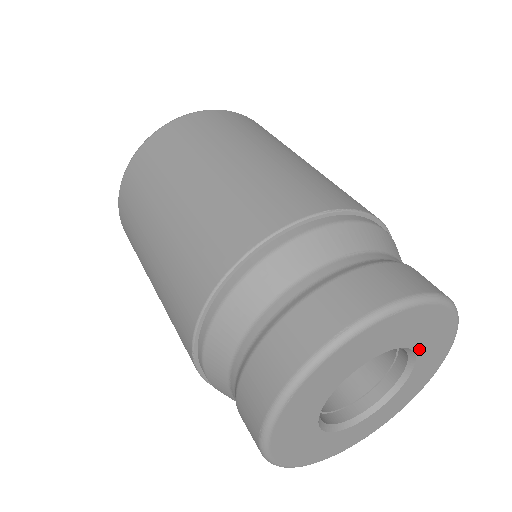
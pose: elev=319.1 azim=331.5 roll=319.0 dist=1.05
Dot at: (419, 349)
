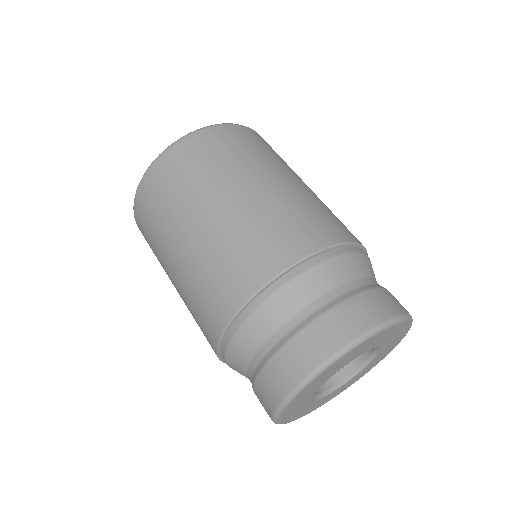
Dot at: (382, 344)
